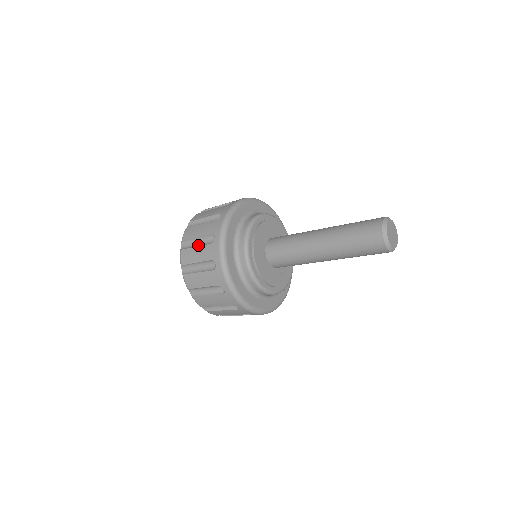
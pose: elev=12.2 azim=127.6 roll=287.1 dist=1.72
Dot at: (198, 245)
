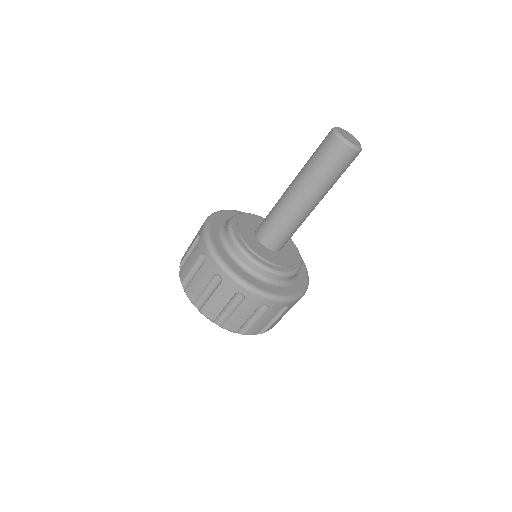
Dot at: occluded
